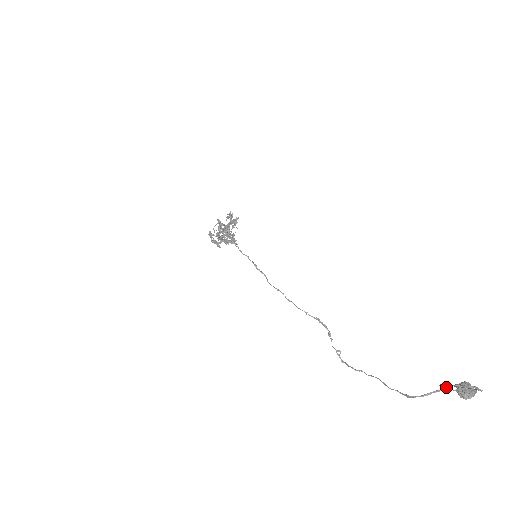
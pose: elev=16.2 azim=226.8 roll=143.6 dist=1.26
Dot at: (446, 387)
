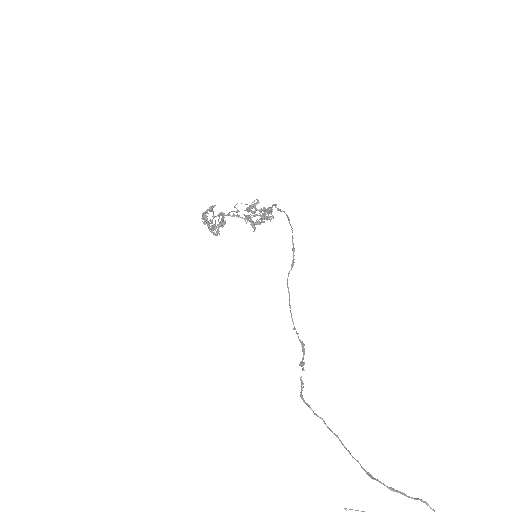
Dot at: out of frame
